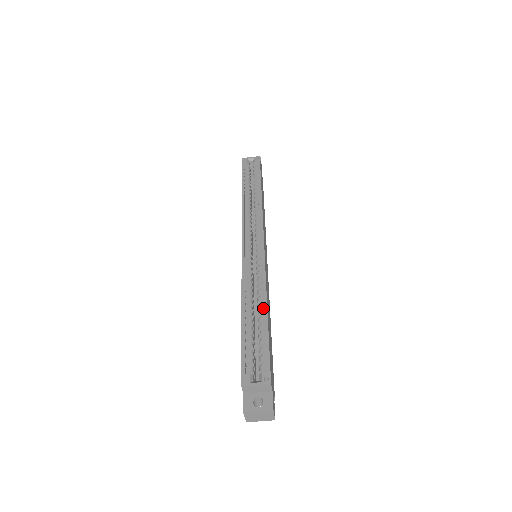
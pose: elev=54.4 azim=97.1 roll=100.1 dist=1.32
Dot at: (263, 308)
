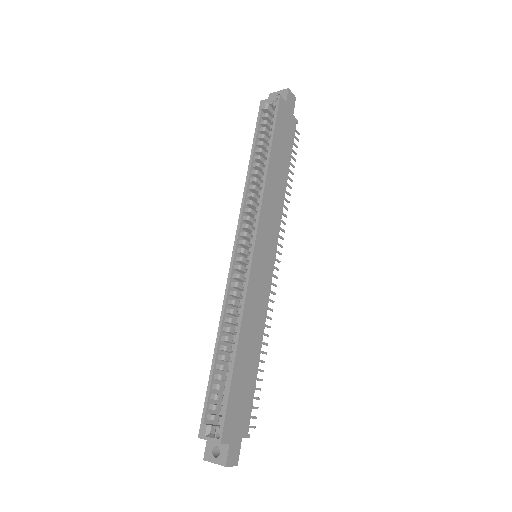
Dot at: (237, 342)
